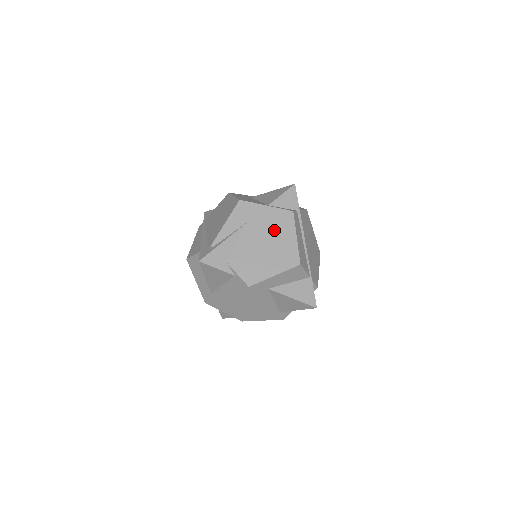
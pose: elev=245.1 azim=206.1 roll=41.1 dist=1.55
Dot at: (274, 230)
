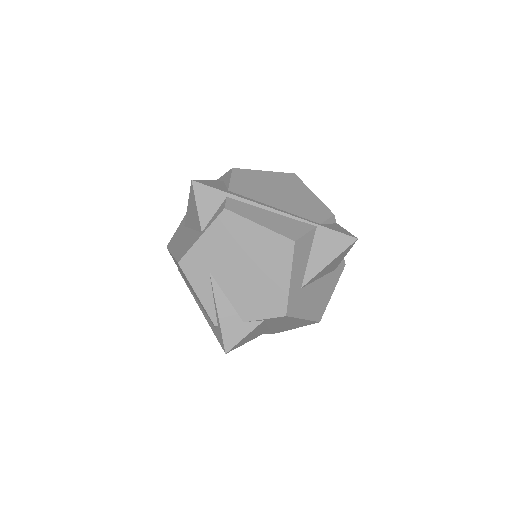
Dot at: (235, 246)
